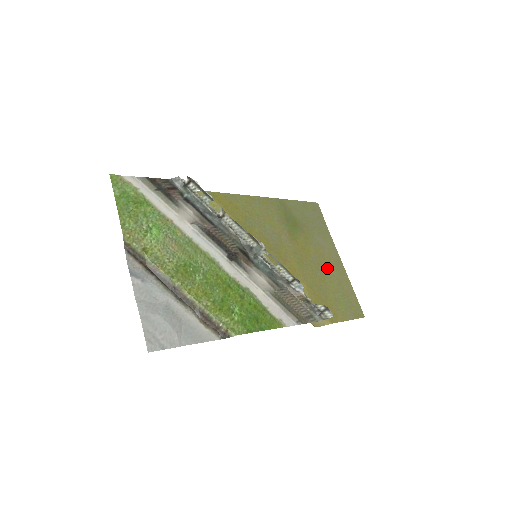
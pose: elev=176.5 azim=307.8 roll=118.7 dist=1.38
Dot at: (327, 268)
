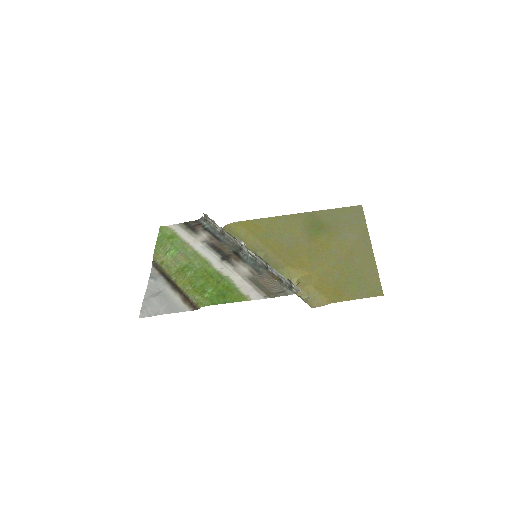
Dot at: (348, 257)
